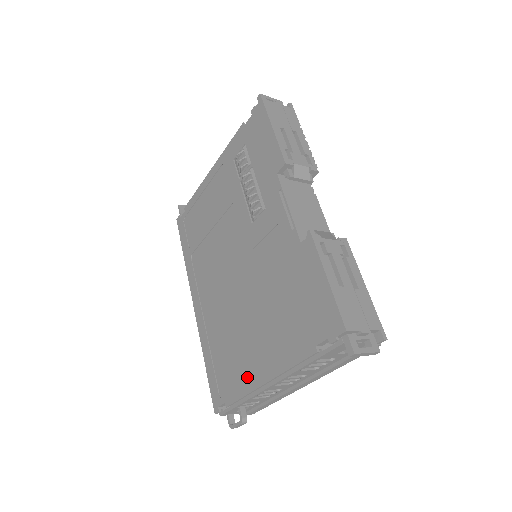
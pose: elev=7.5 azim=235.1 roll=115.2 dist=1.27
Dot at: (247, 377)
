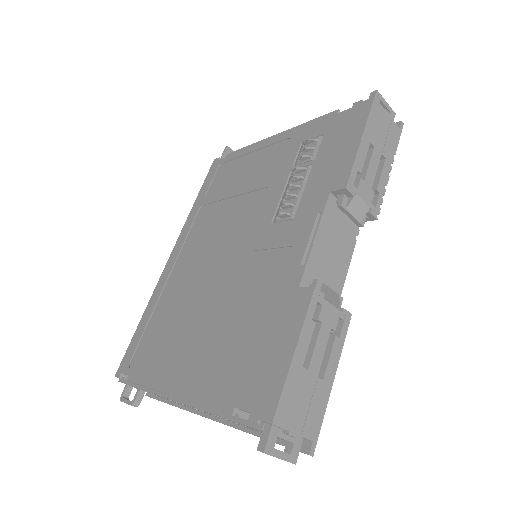
Dot at: (161, 371)
